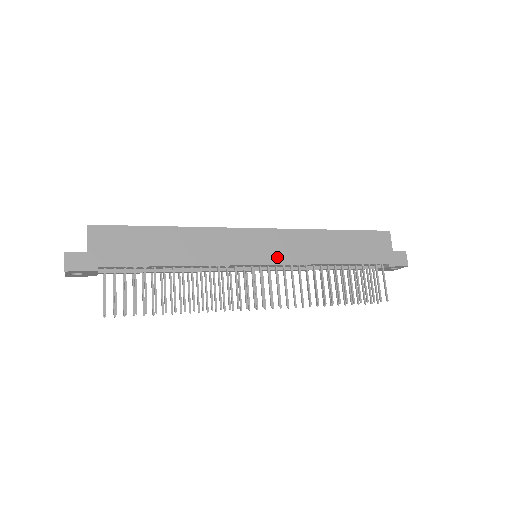
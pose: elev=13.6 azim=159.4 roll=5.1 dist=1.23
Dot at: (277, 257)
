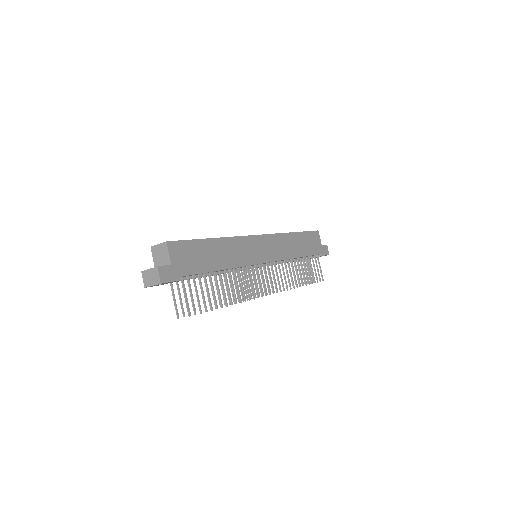
Dot at: (272, 256)
